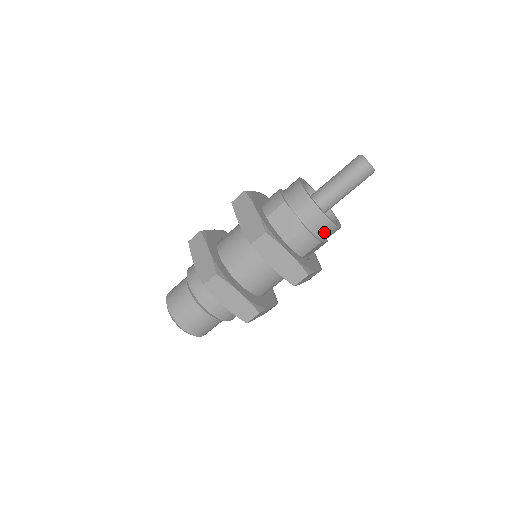
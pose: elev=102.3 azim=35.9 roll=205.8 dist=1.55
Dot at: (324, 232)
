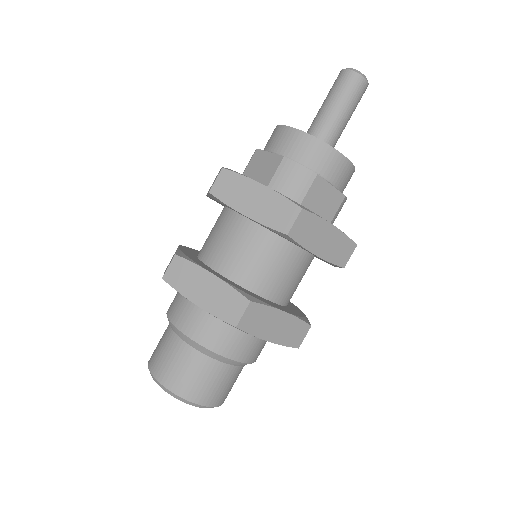
Dot at: (318, 161)
